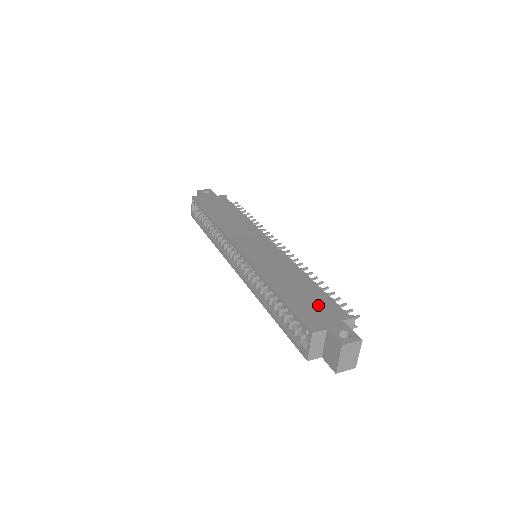
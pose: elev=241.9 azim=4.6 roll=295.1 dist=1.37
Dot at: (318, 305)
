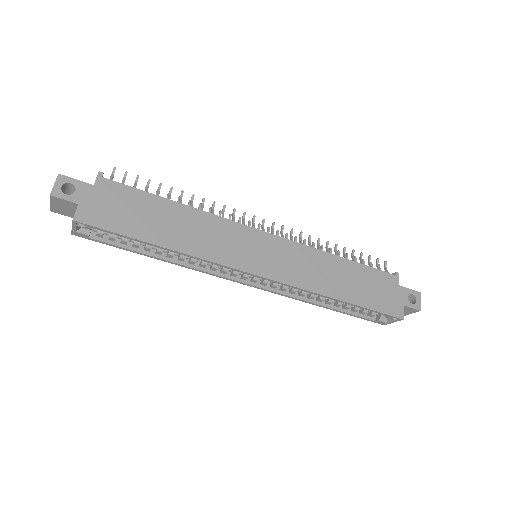
Dot at: (378, 286)
